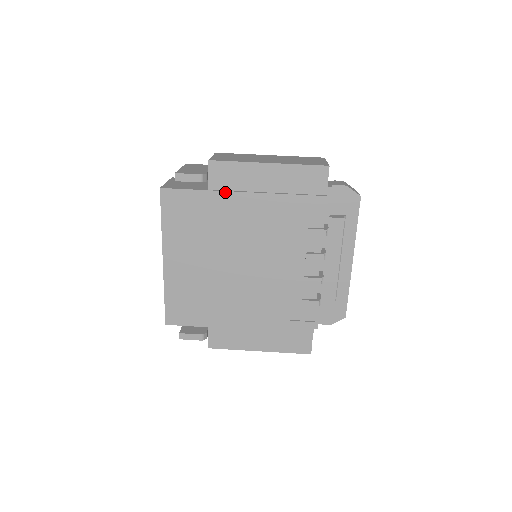
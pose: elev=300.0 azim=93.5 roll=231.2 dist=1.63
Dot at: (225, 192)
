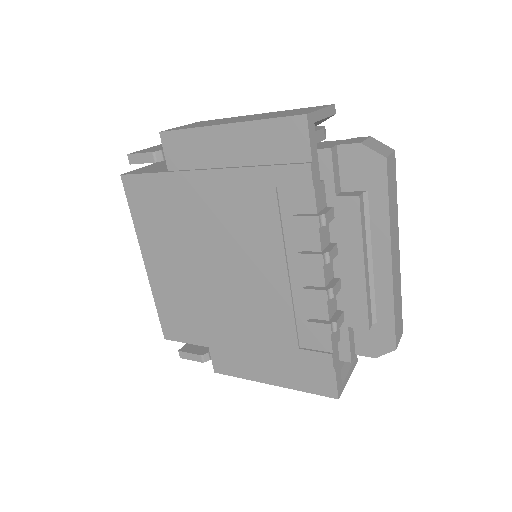
Dot at: (184, 172)
